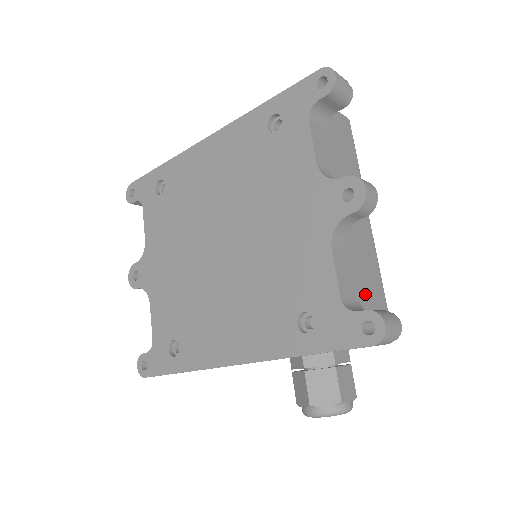
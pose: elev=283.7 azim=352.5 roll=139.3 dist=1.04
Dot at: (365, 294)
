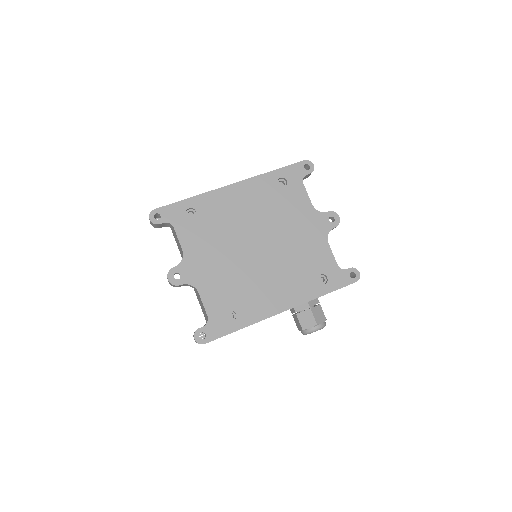
Dot at: occluded
